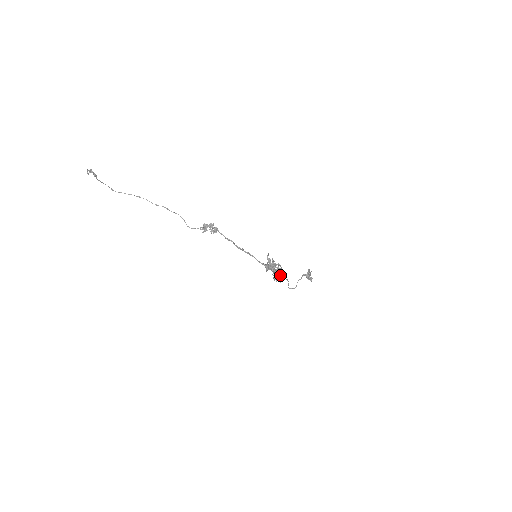
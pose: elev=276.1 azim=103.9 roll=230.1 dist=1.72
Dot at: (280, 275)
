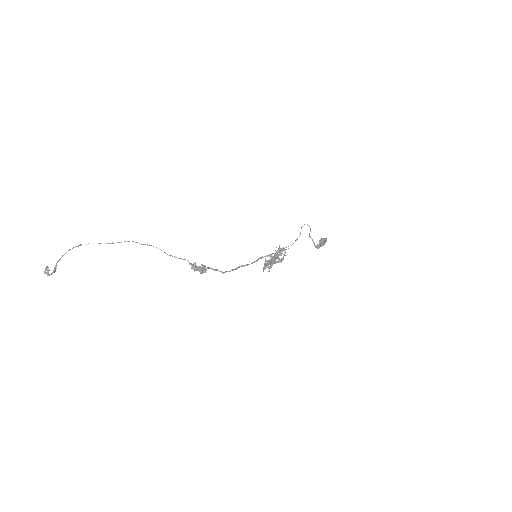
Dot at: occluded
